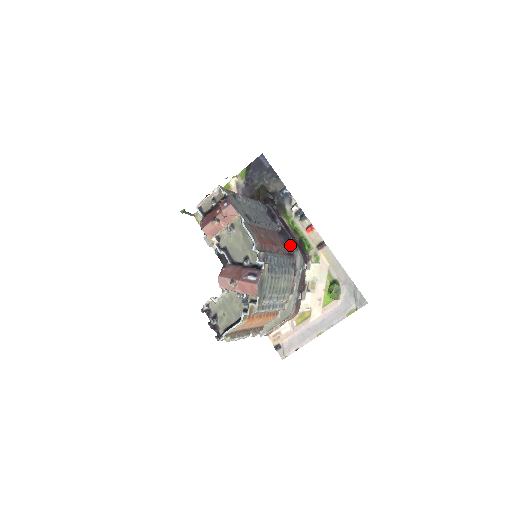
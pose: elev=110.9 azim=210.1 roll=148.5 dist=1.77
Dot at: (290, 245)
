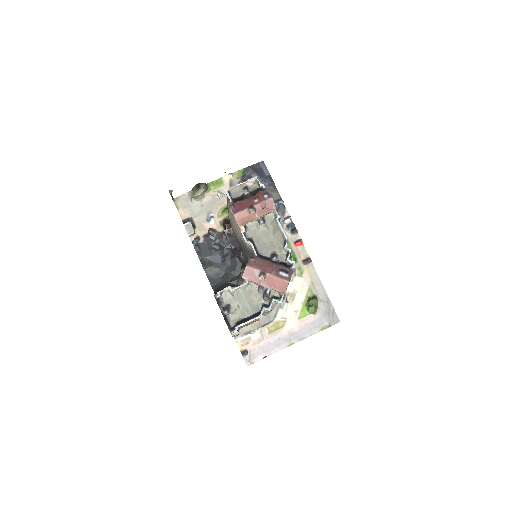
Dot at: occluded
